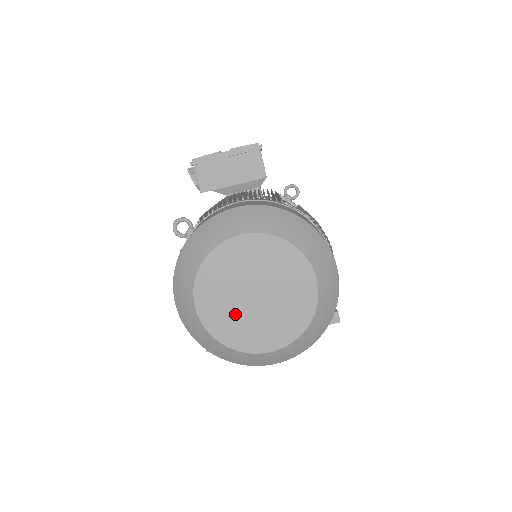
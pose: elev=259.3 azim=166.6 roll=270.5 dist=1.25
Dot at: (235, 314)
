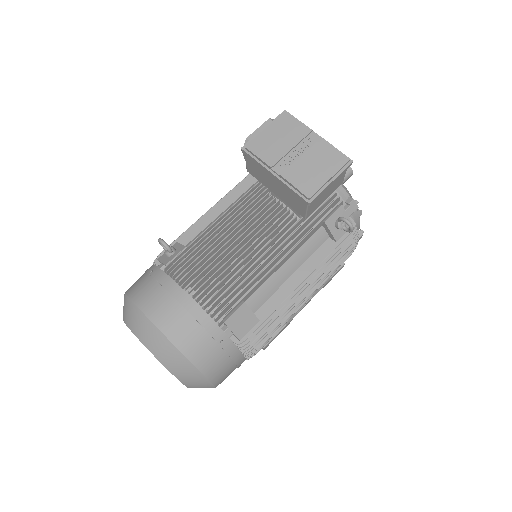
Dot at: occluded
